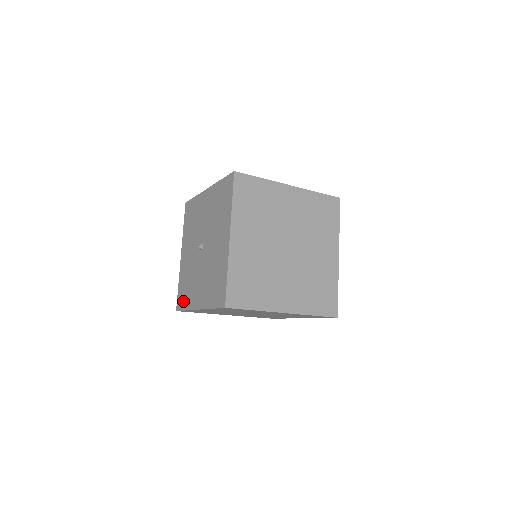
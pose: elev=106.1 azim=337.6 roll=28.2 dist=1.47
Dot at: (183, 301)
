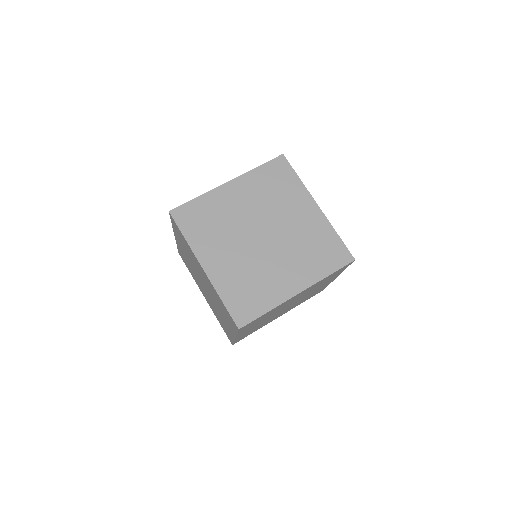
Dot at: occluded
